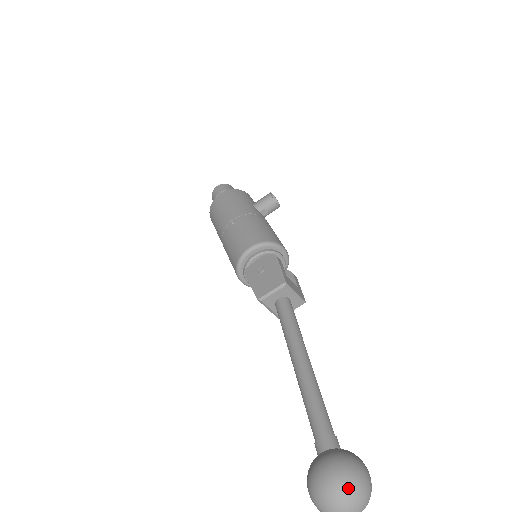
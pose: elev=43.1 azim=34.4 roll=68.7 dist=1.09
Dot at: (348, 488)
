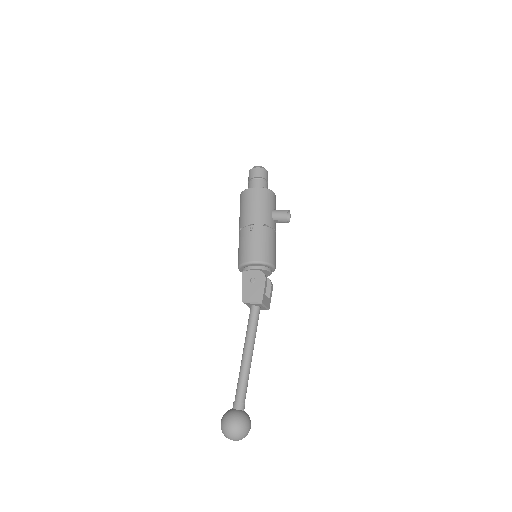
Dot at: (238, 434)
